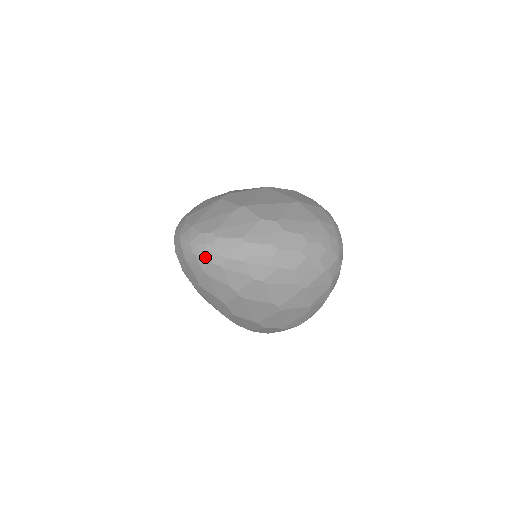
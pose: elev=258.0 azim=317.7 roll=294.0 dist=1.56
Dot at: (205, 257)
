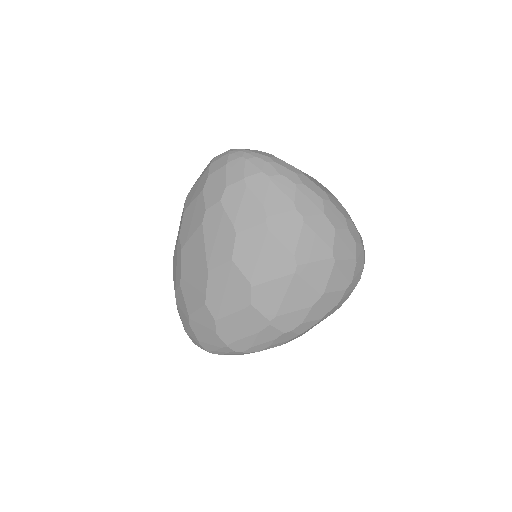
Dot at: (256, 163)
